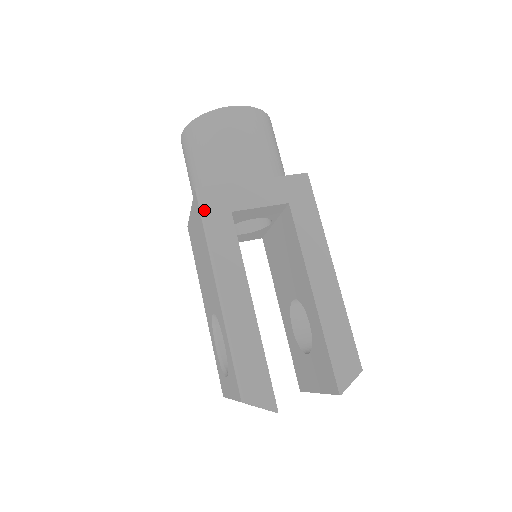
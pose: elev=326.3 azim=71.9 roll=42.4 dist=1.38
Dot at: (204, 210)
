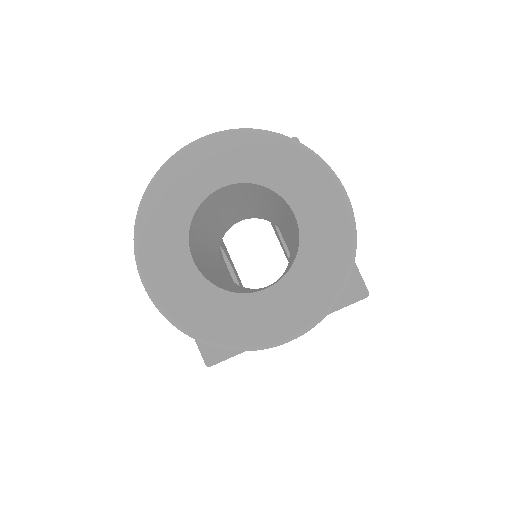
Dot at: occluded
